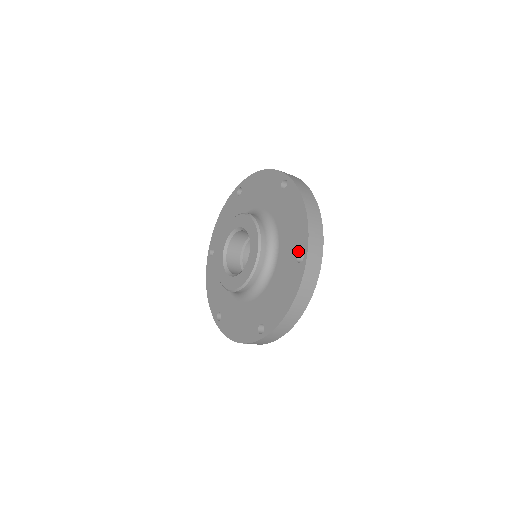
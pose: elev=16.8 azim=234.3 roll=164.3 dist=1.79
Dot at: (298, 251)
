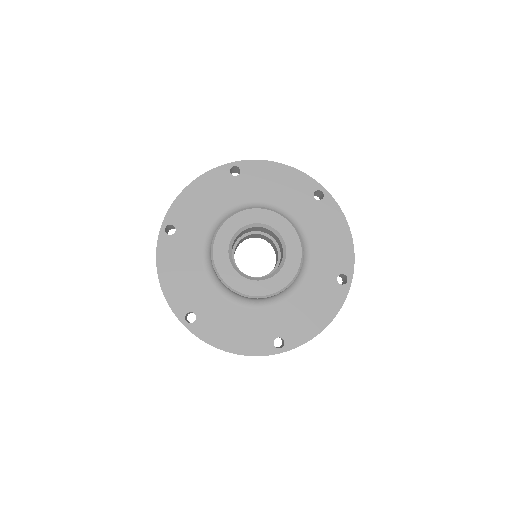
Dot at: (340, 272)
